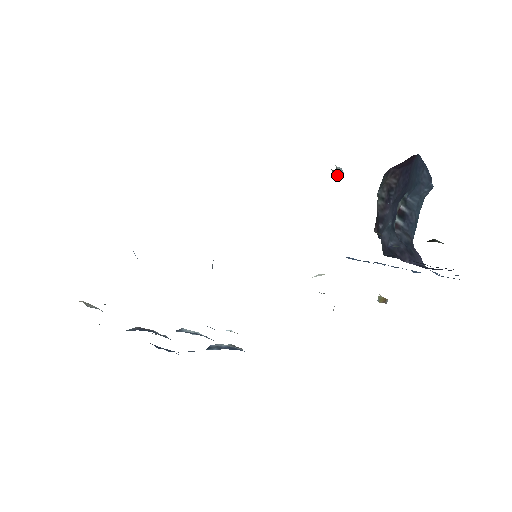
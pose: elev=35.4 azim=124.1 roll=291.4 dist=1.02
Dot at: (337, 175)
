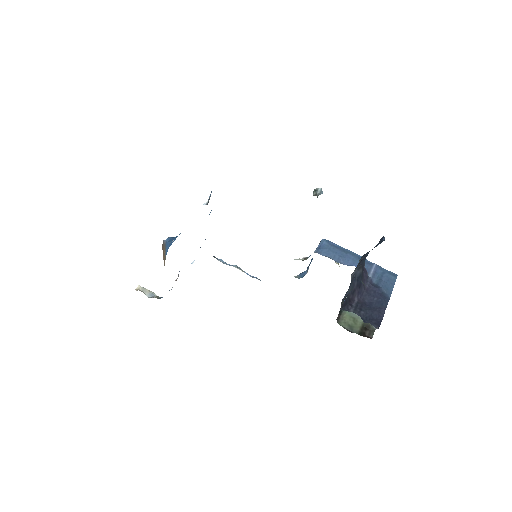
Dot at: occluded
